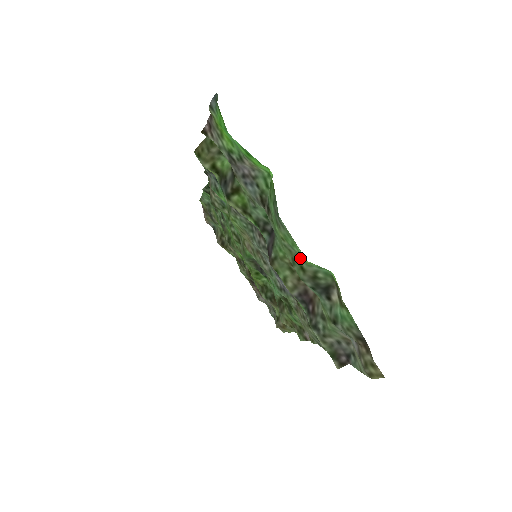
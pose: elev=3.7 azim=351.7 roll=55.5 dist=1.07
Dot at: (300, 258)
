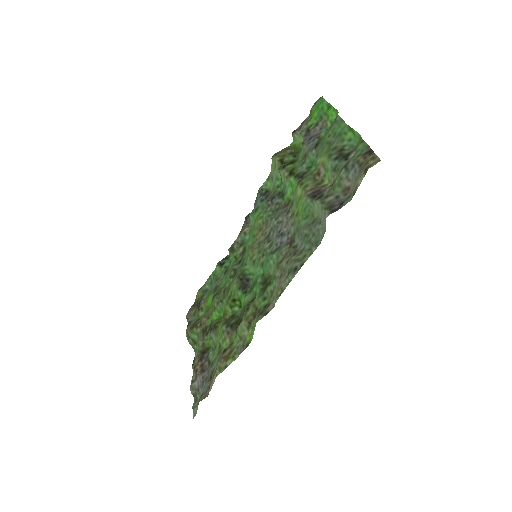
Dot at: (337, 141)
